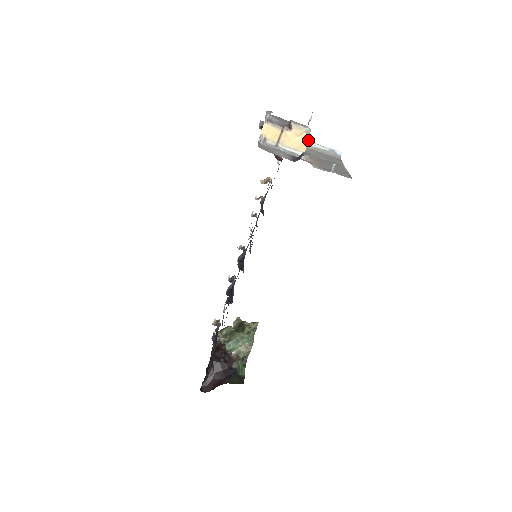
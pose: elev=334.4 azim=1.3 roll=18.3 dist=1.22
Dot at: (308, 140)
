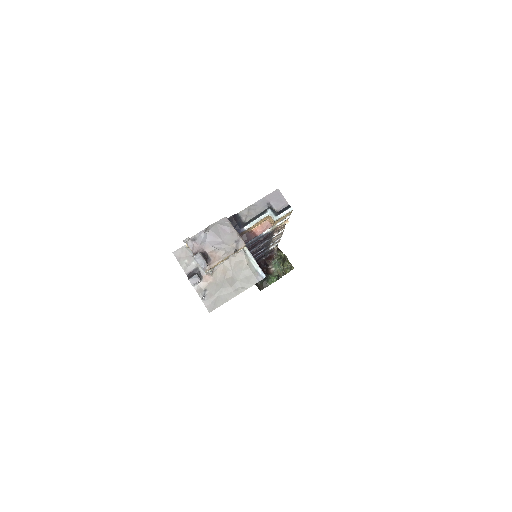
Dot at: (204, 270)
